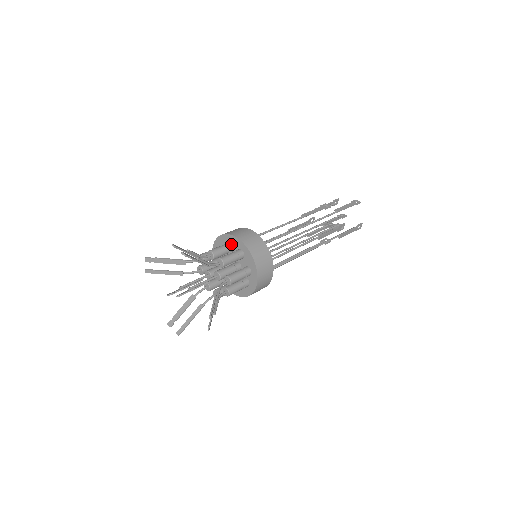
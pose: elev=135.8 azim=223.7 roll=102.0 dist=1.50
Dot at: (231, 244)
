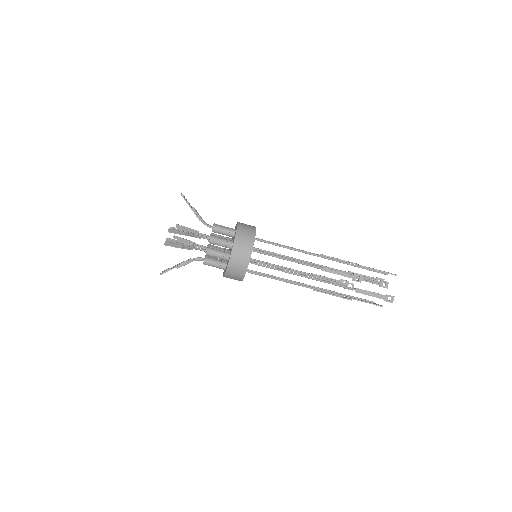
Dot at: (230, 246)
